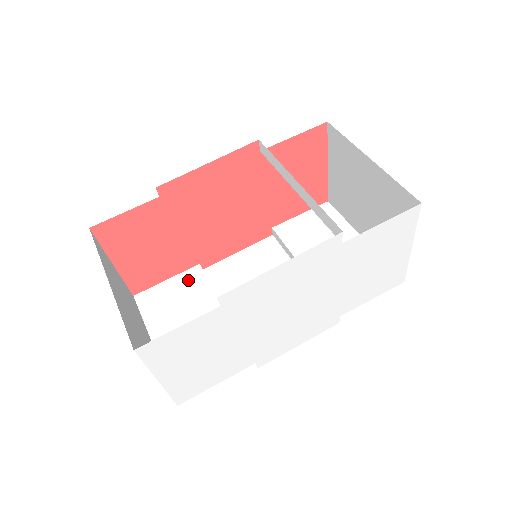
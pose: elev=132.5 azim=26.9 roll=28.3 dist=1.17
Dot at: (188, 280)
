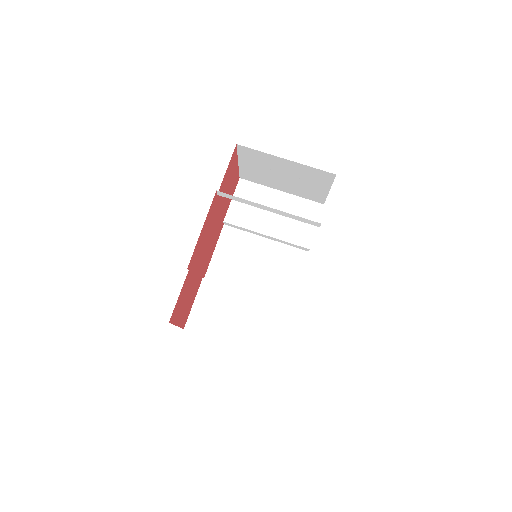
Dot at: (207, 293)
